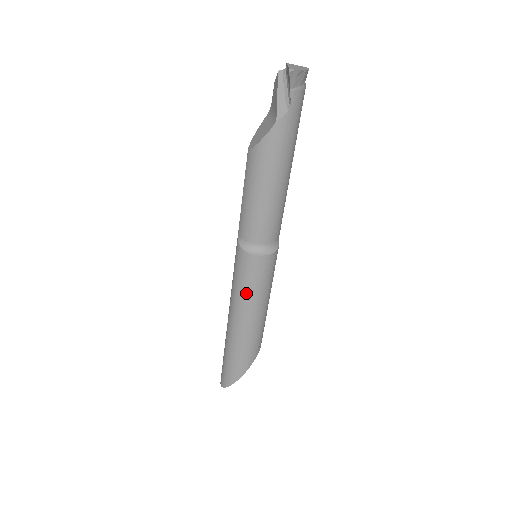
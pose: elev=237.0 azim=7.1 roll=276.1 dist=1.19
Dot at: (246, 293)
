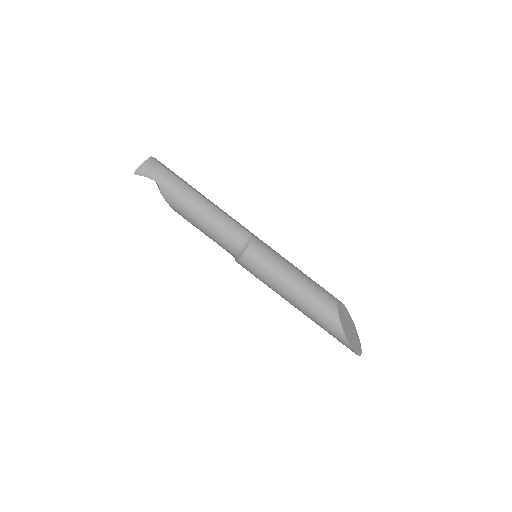
Dot at: (267, 283)
